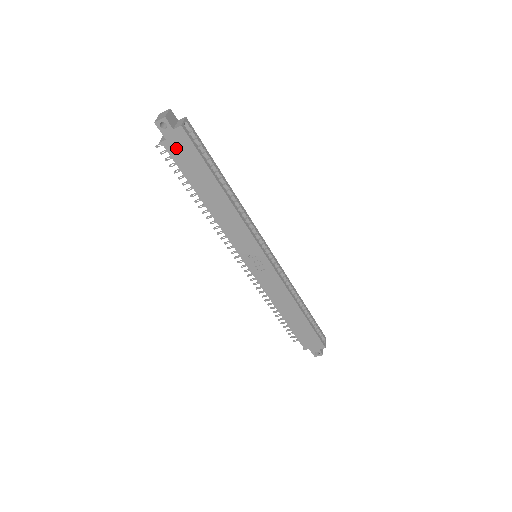
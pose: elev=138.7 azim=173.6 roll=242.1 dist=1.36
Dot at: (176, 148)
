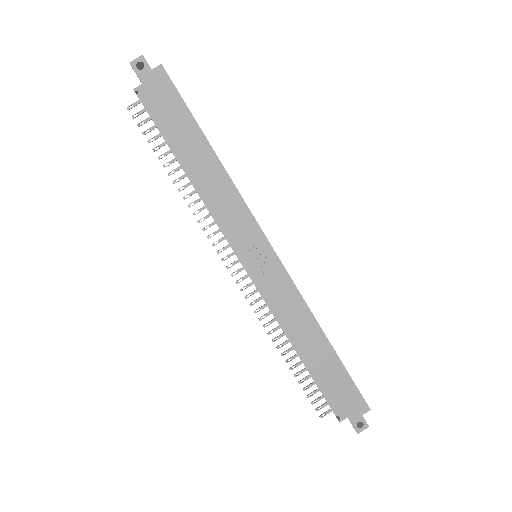
Dot at: (154, 94)
